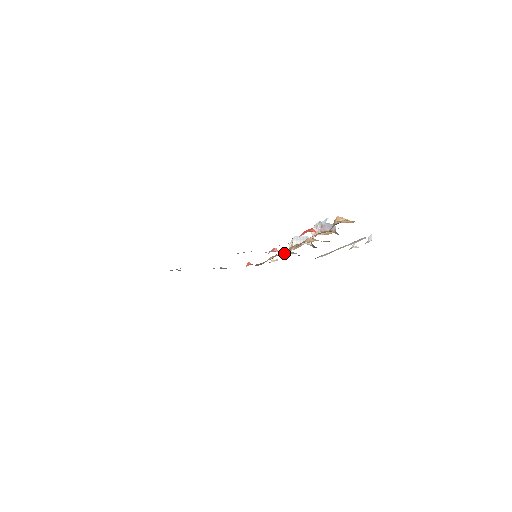
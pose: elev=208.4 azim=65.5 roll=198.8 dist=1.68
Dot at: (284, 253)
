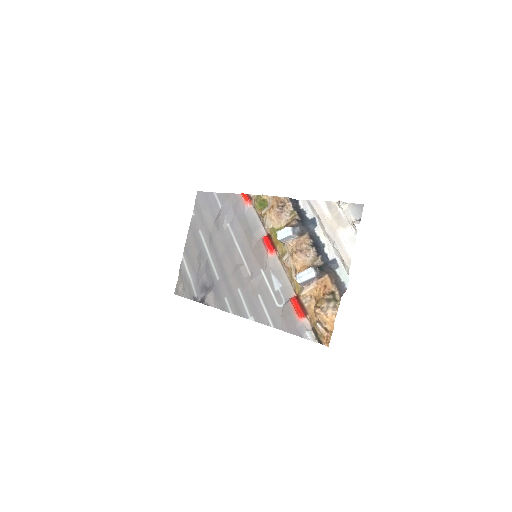
Dot at: (274, 222)
